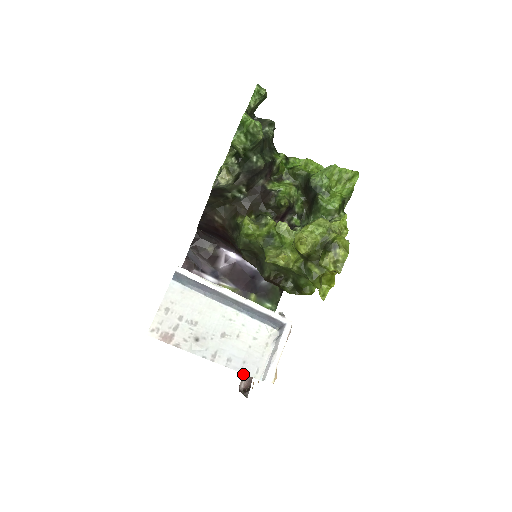
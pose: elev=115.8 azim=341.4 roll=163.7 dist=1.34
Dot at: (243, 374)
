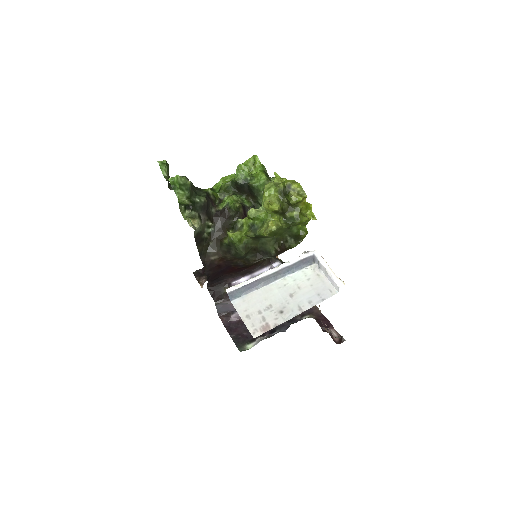
Dot at: occluded
